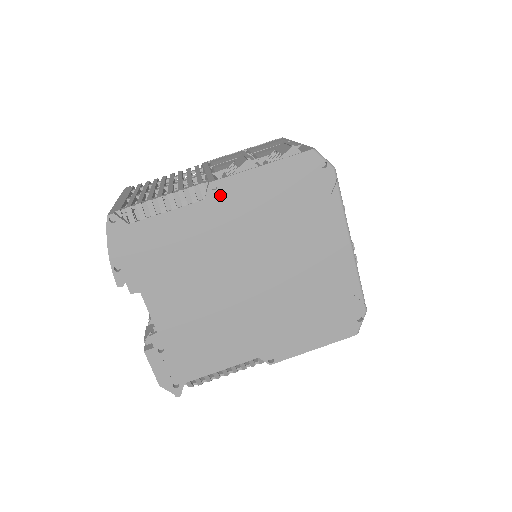
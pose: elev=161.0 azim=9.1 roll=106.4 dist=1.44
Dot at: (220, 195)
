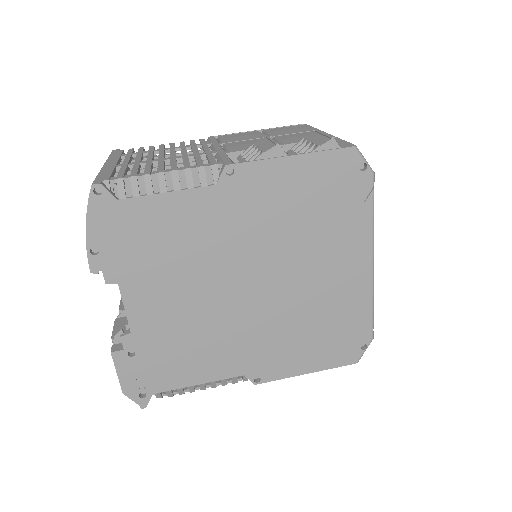
Dot at: (235, 182)
